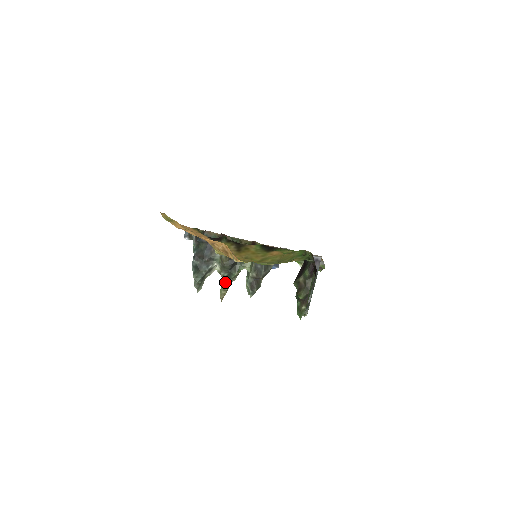
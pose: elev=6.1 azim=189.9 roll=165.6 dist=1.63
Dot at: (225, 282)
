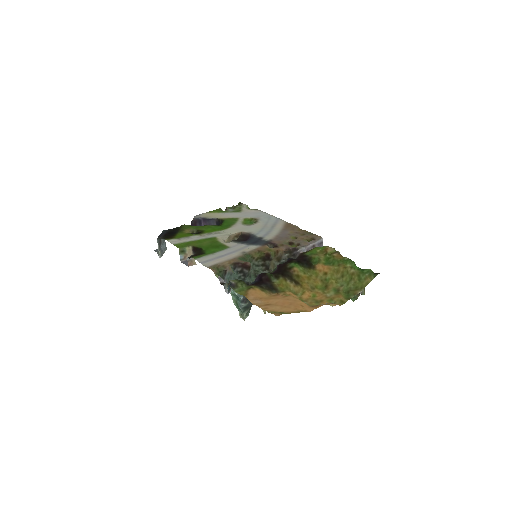
Dot at: occluded
